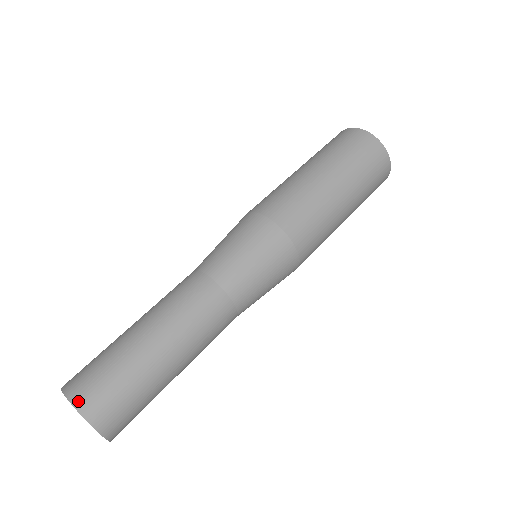
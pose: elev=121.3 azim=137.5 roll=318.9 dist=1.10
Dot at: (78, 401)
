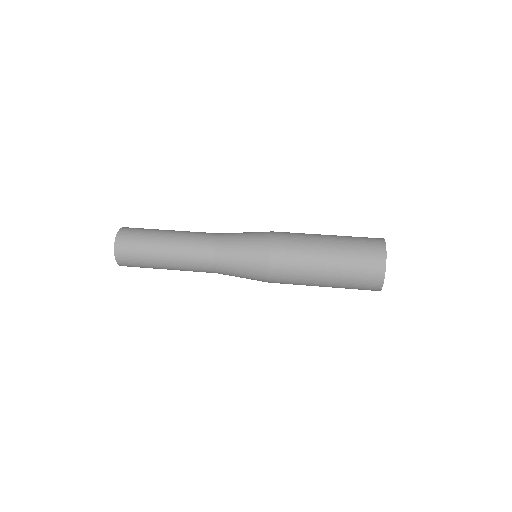
Dot at: occluded
